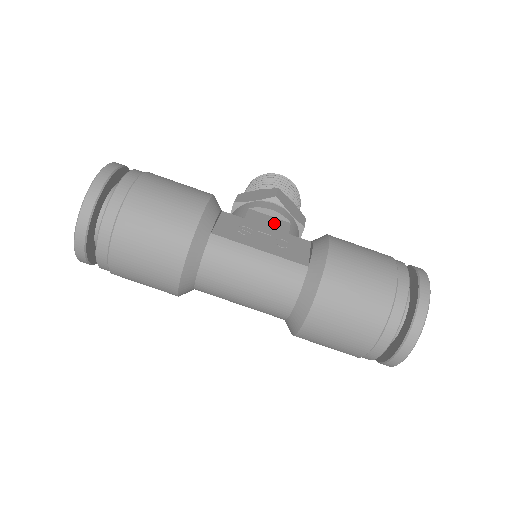
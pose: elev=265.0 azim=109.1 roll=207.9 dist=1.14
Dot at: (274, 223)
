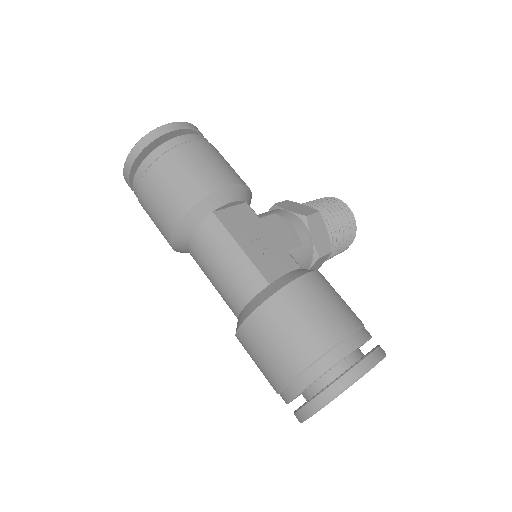
Dot at: (284, 236)
